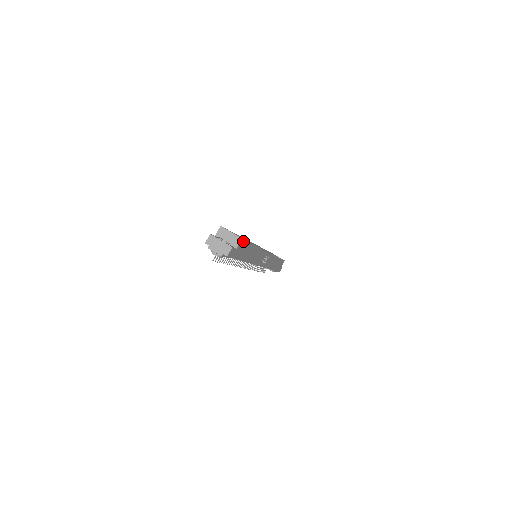
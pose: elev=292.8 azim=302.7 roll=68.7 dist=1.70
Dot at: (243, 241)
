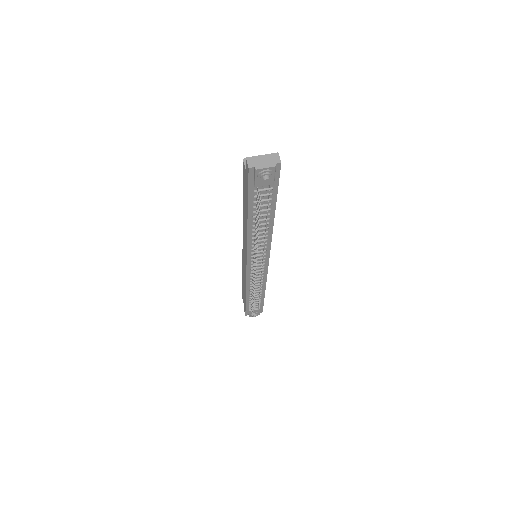
Dot at: occluded
